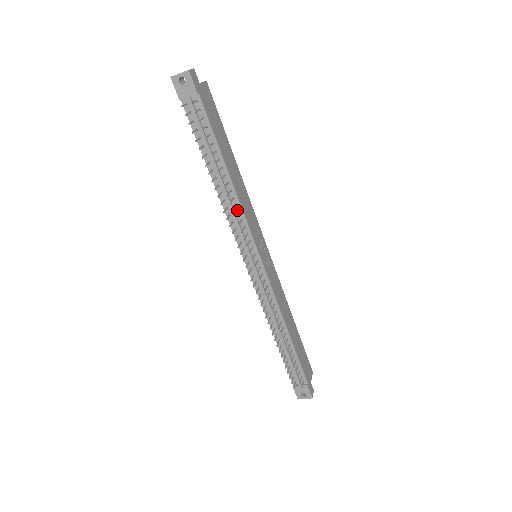
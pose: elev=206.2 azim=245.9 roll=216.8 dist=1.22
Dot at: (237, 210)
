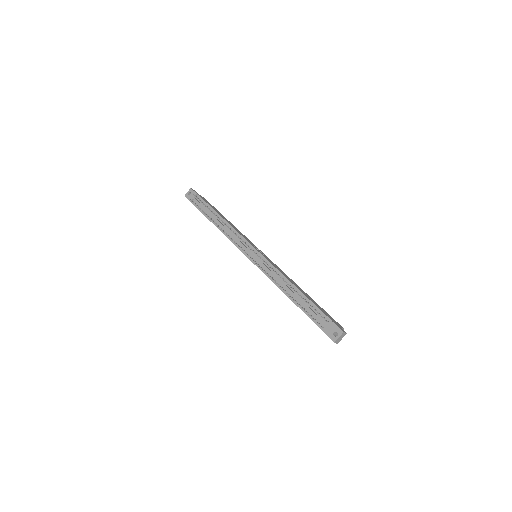
Dot at: (232, 231)
